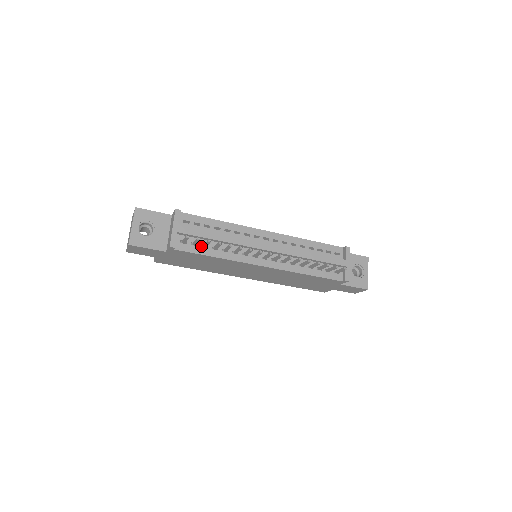
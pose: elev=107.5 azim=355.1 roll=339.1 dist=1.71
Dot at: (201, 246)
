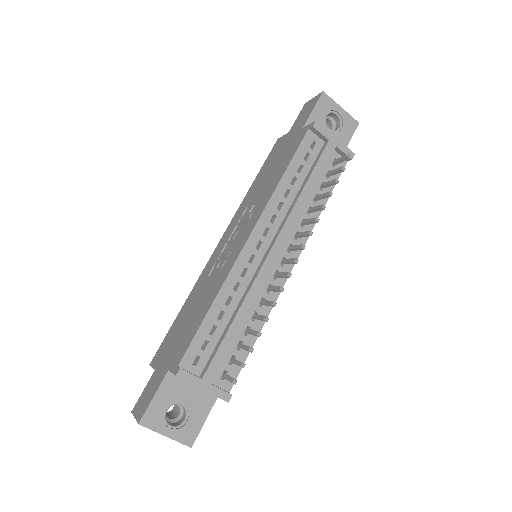
Dot at: (234, 348)
